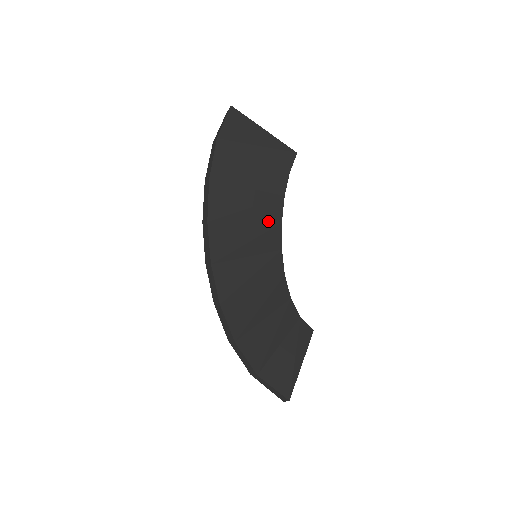
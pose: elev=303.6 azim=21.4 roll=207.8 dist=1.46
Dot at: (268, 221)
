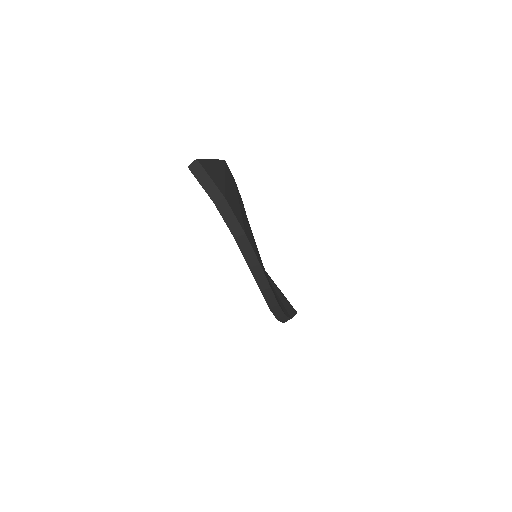
Dot at: occluded
